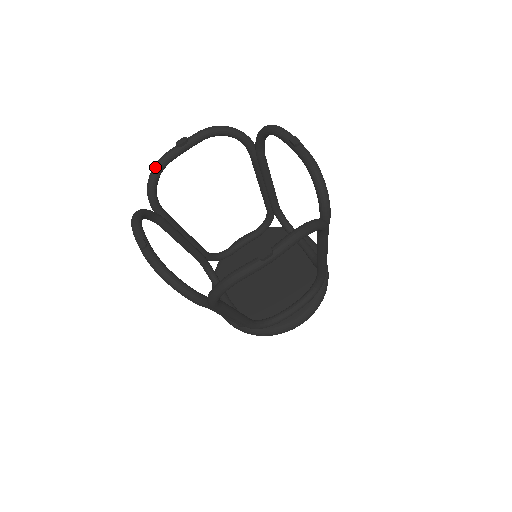
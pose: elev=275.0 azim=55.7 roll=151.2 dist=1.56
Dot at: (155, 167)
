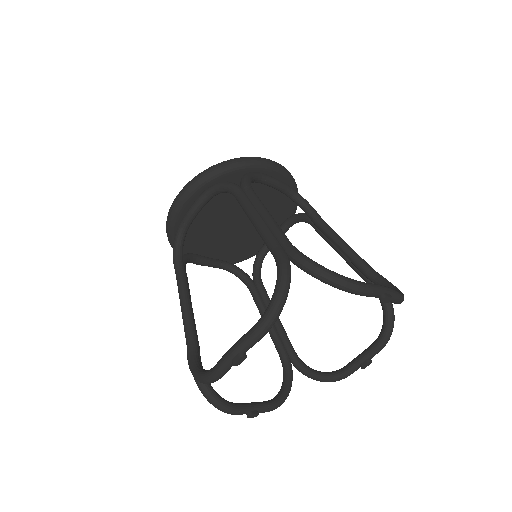
Dot at: occluded
